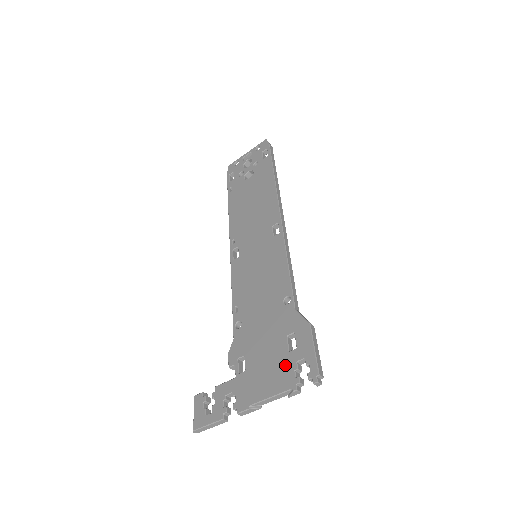
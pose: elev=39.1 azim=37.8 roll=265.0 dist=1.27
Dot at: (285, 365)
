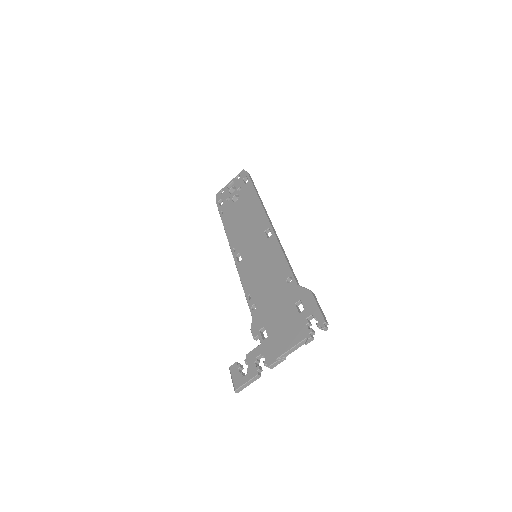
Dot at: (298, 323)
